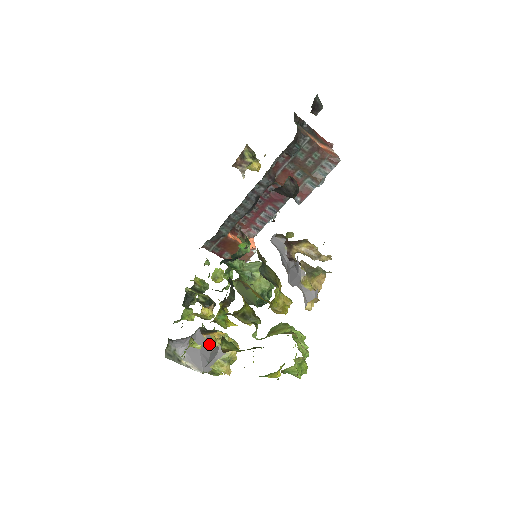
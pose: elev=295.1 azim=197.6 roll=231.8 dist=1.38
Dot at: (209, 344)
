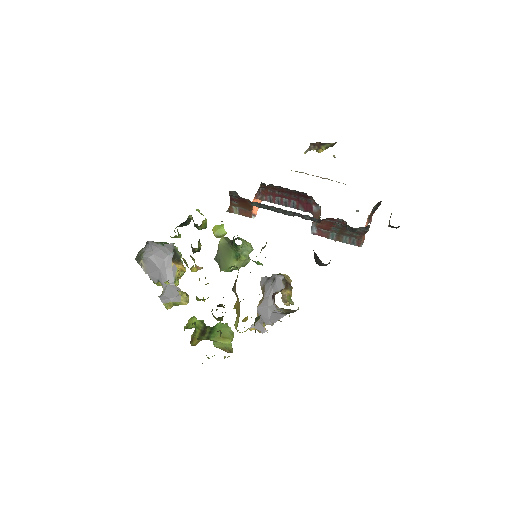
Dot at: (172, 276)
